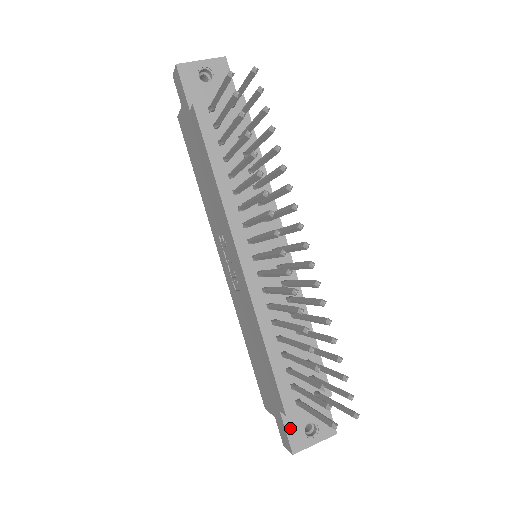
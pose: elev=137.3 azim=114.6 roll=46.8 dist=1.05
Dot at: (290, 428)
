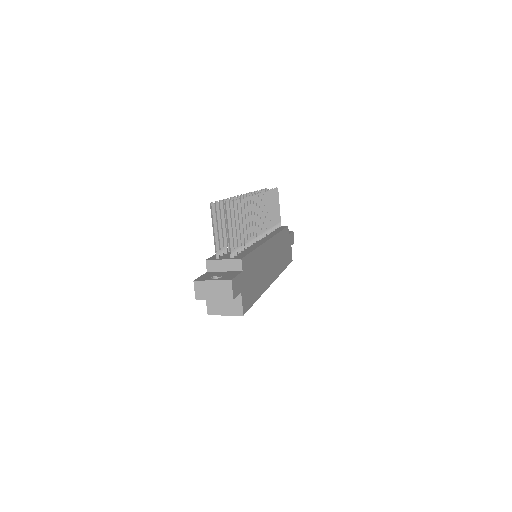
Dot at: (205, 276)
